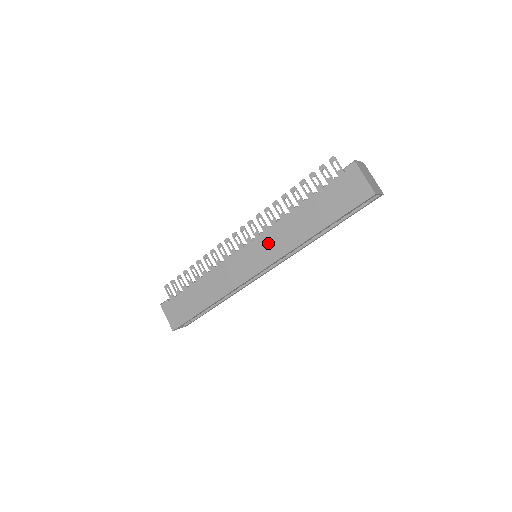
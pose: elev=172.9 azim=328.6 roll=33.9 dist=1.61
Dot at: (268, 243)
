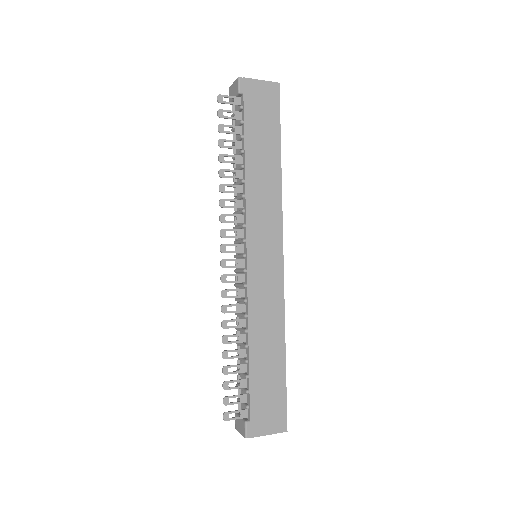
Dot at: (260, 222)
